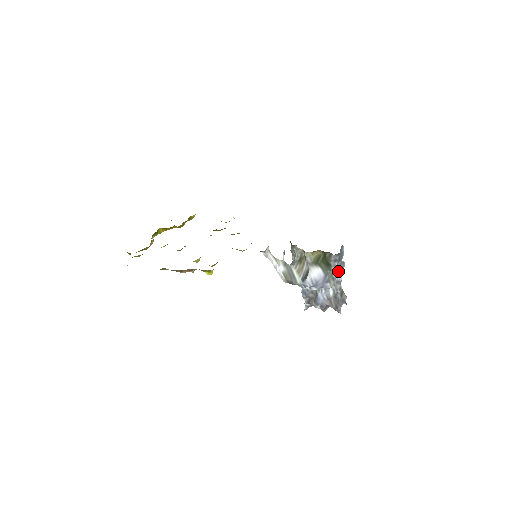
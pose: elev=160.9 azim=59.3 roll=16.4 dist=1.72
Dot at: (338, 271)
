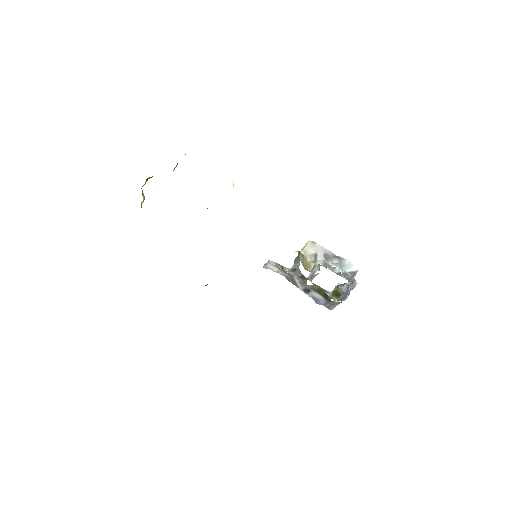
Dot at: occluded
